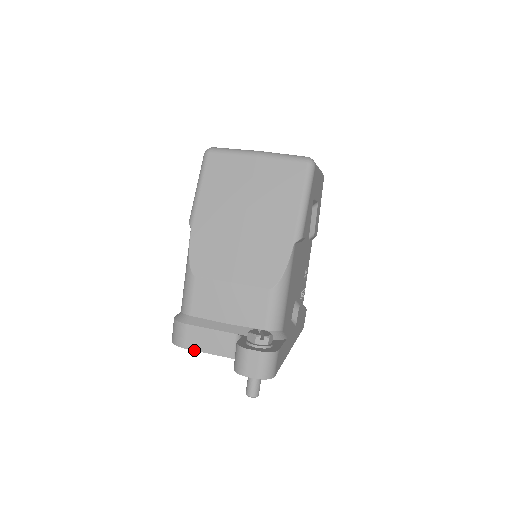
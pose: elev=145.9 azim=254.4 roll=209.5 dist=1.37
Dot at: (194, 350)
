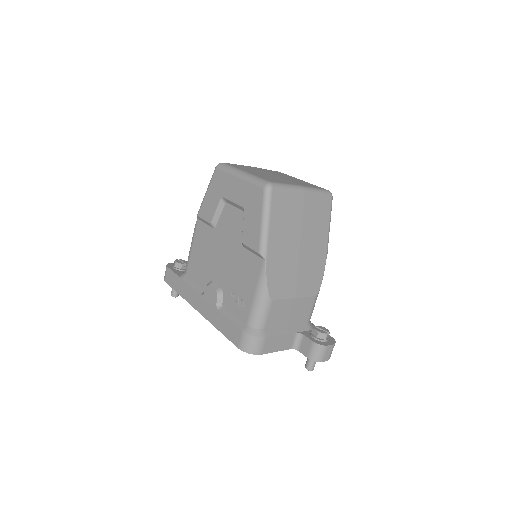
Dot at: occluded
